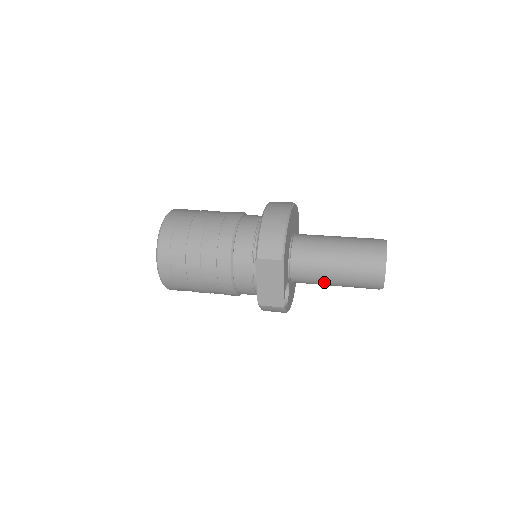
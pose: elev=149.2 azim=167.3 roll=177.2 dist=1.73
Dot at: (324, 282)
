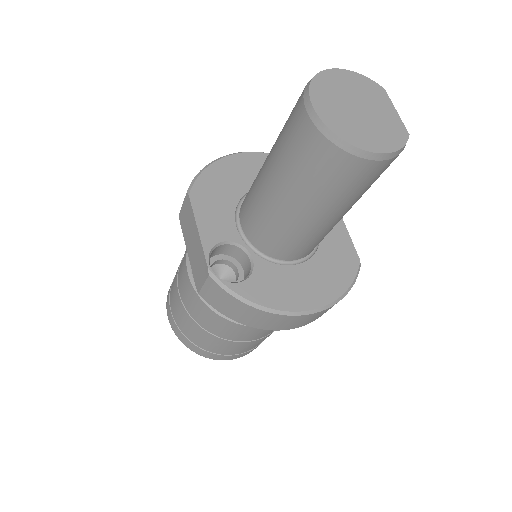
Dot at: (275, 211)
